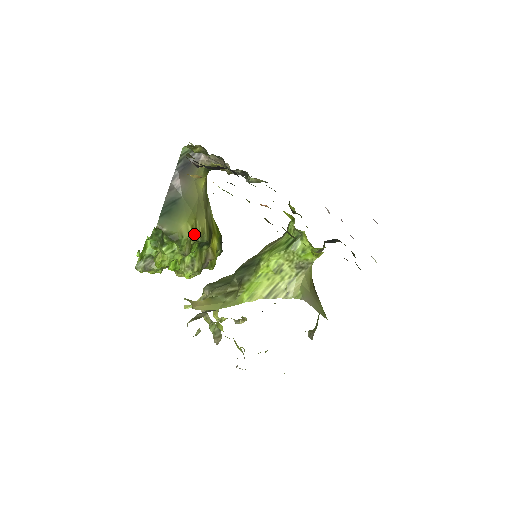
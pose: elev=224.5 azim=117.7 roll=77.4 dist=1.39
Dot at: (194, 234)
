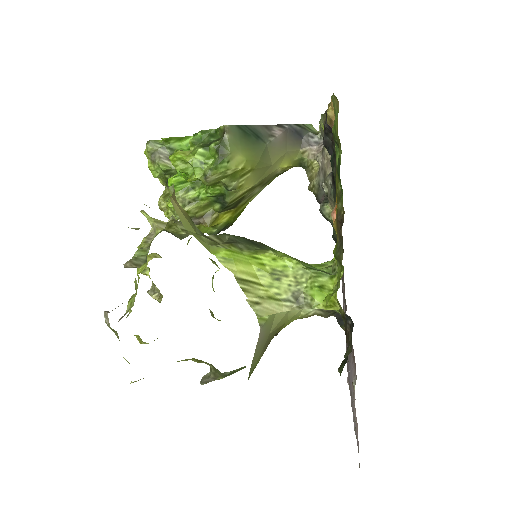
Dot at: (235, 177)
